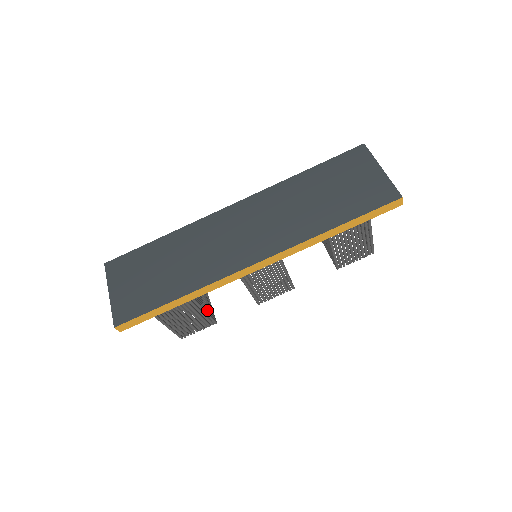
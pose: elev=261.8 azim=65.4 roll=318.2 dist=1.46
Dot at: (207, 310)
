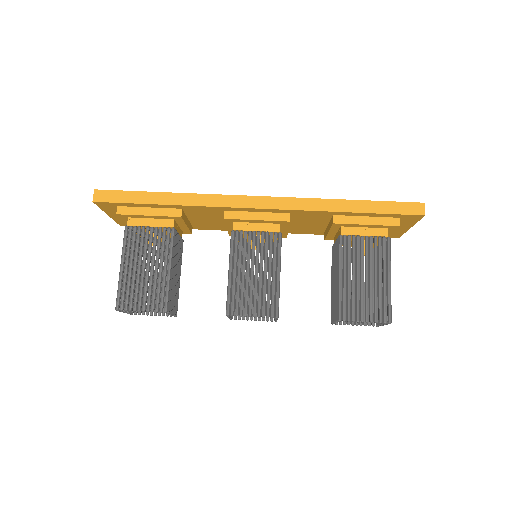
Dot at: (171, 282)
